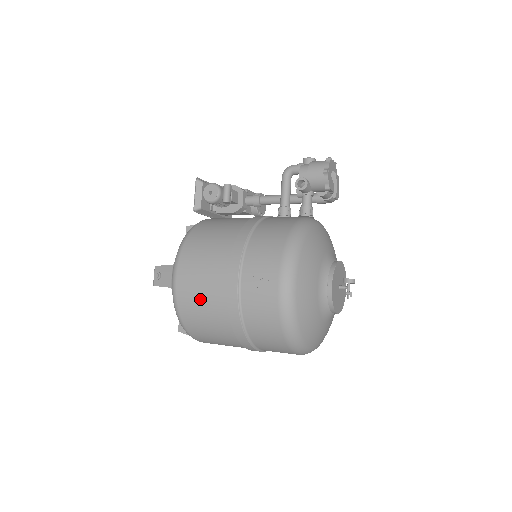
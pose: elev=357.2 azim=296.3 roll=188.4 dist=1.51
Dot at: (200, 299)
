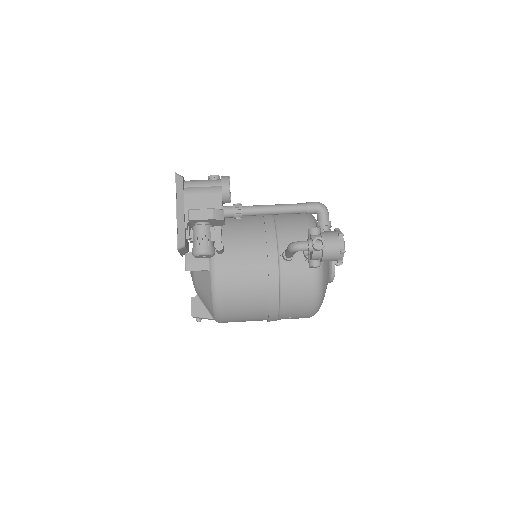
Dot at: occluded
